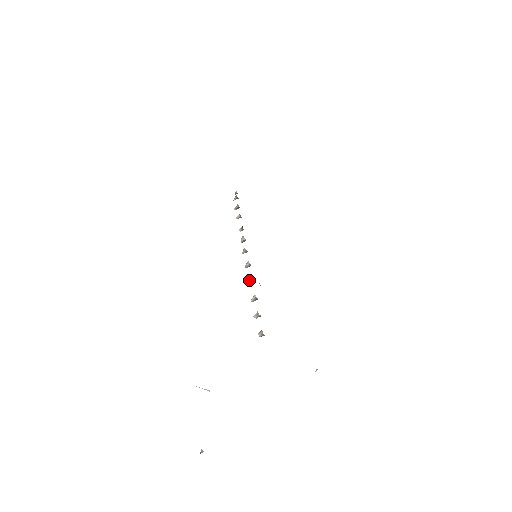
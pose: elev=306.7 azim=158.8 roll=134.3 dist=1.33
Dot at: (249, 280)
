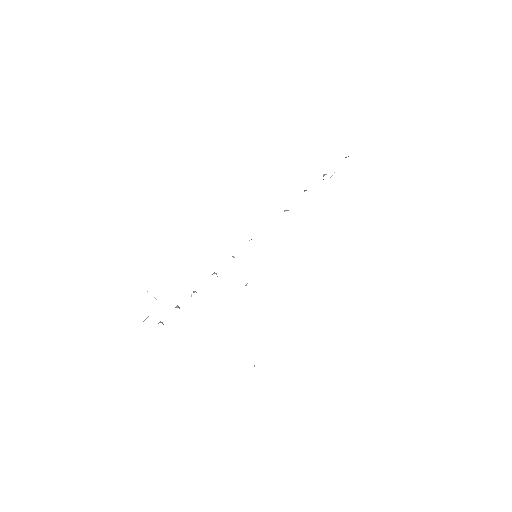
Dot at: (212, 274)
